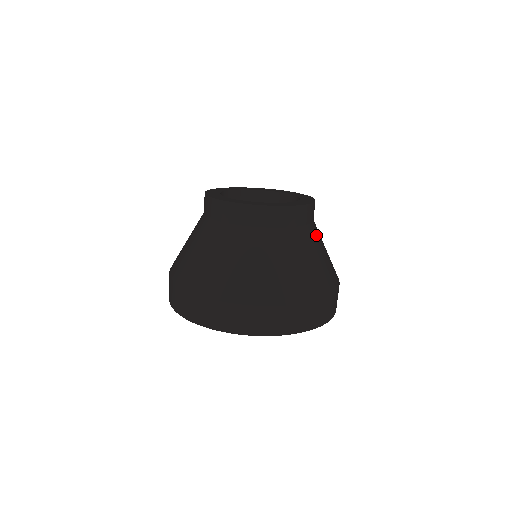
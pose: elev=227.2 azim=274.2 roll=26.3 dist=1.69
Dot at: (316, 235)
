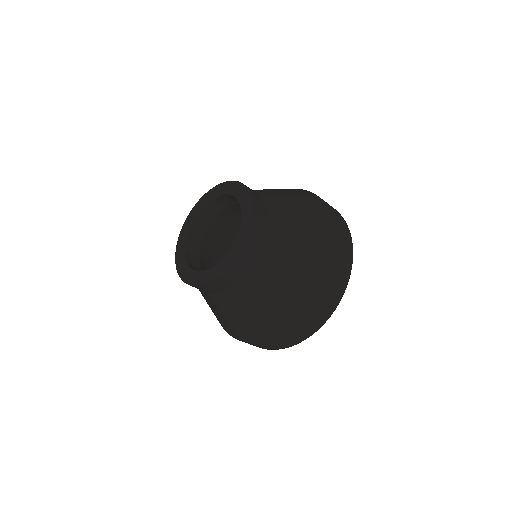
Dot at: (261, 277)
